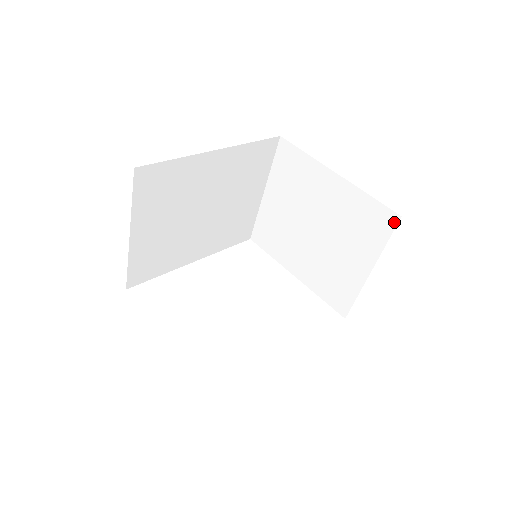
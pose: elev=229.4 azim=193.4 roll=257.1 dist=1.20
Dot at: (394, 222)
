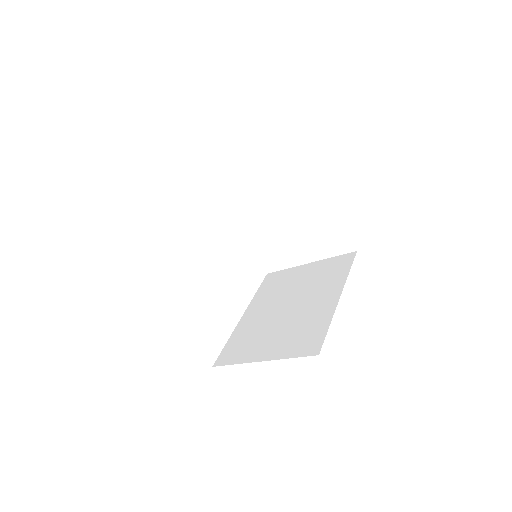
Dot at: (349, 250)
